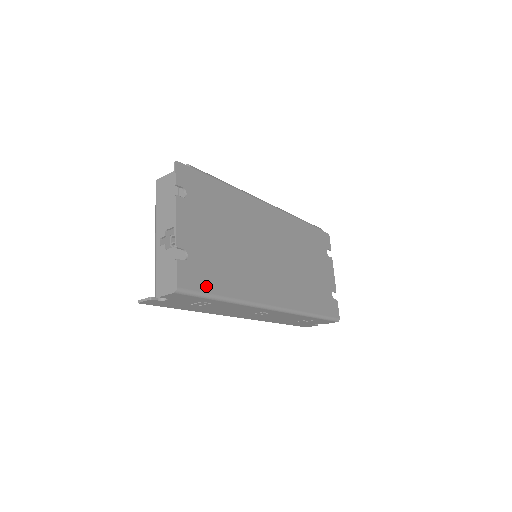
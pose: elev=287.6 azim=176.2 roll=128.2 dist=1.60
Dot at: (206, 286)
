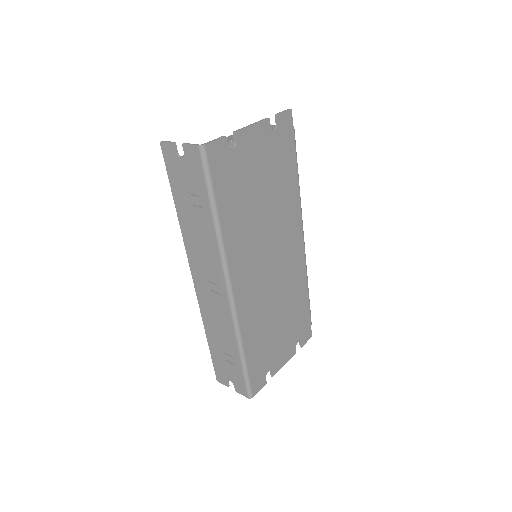
Dot at: (218, 183)
